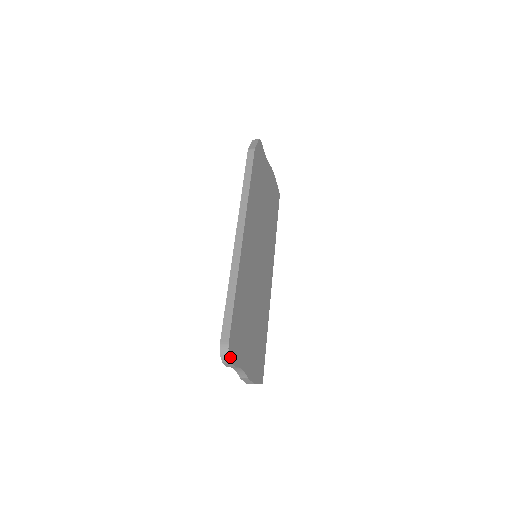
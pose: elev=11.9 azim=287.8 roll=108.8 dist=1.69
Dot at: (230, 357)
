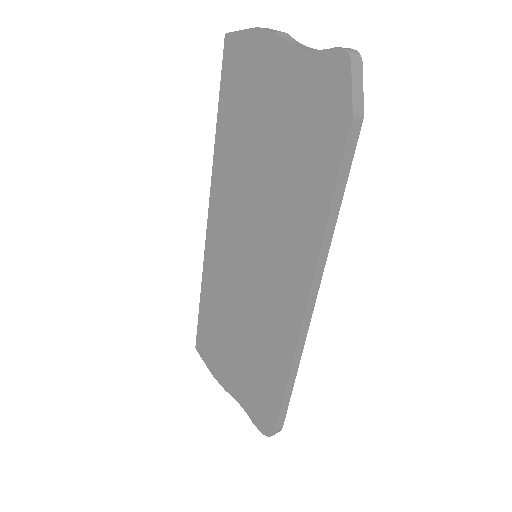
Dot at: occluded
